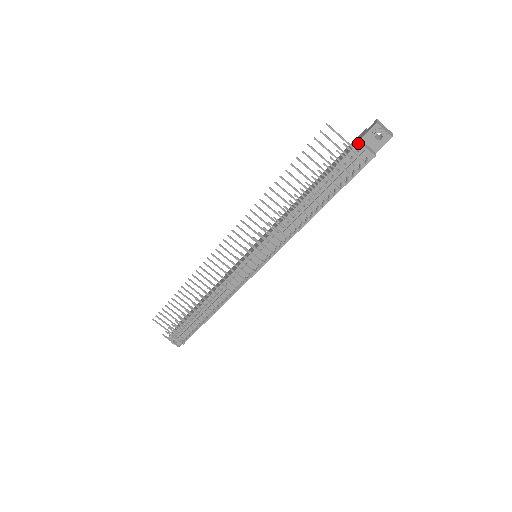
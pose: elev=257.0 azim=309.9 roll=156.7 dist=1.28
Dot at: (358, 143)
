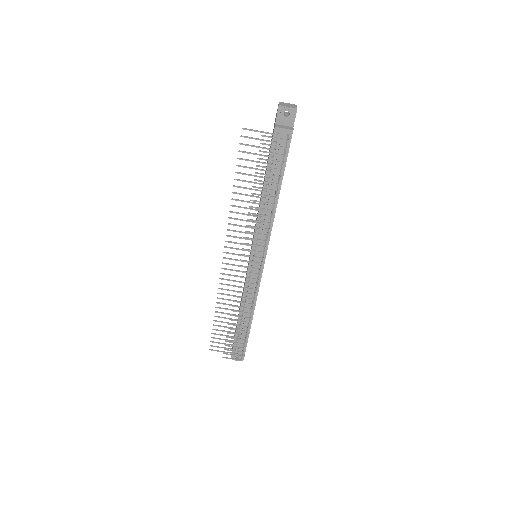
Dot at: (274, 128)
